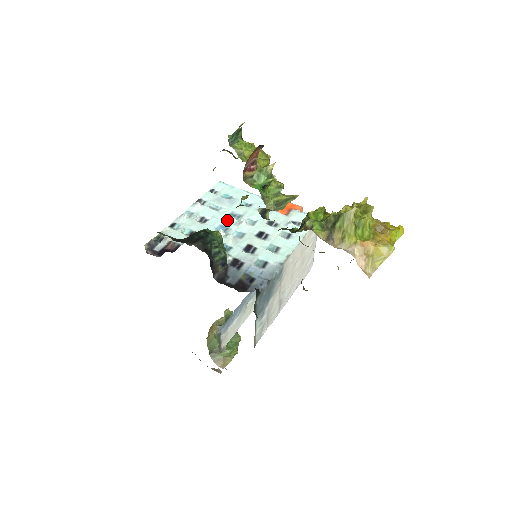
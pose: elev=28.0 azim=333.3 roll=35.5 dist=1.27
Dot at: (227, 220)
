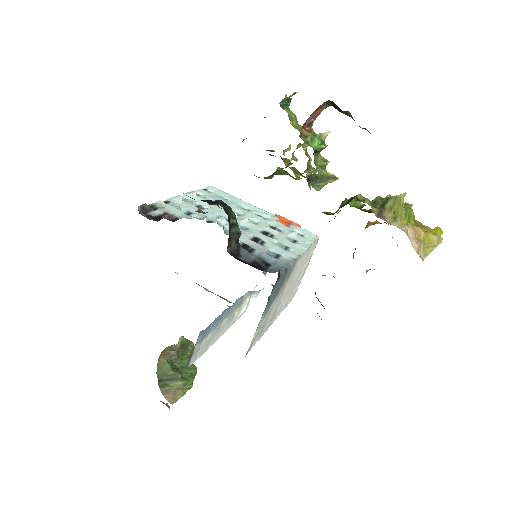
Dot at: occluded
